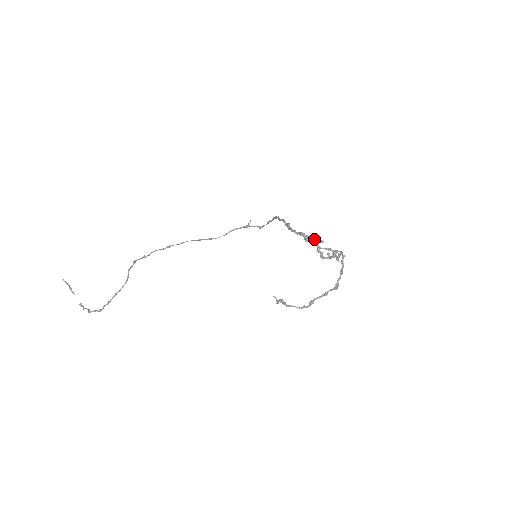
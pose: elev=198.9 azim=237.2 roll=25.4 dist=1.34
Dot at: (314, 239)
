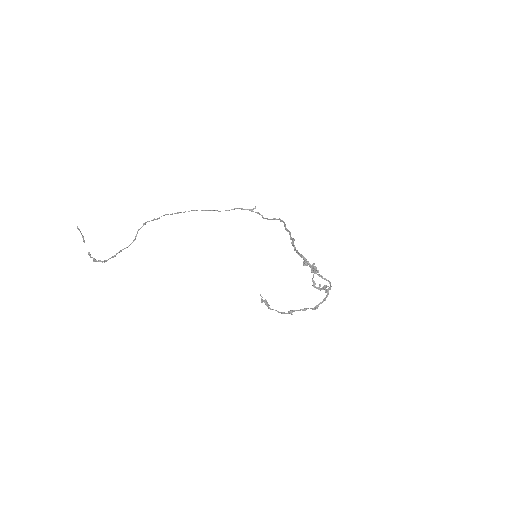
Dot at: (312, 266)
